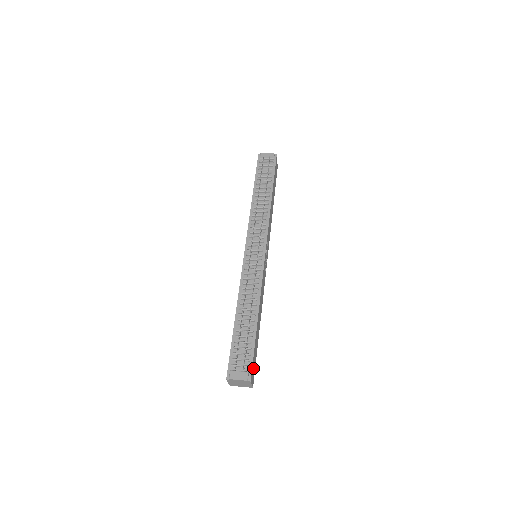
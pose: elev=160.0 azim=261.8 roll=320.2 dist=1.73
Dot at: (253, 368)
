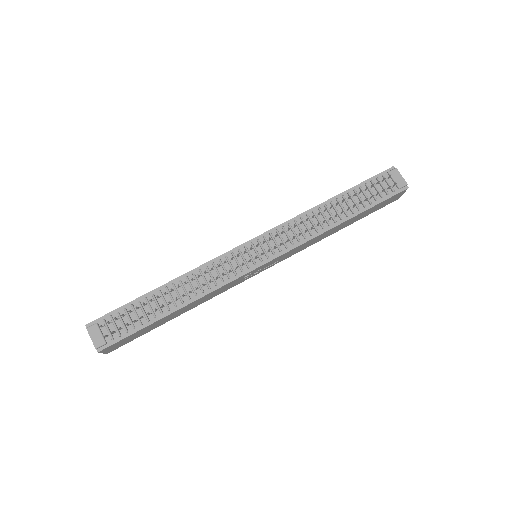
Dot at: (120, 343)
